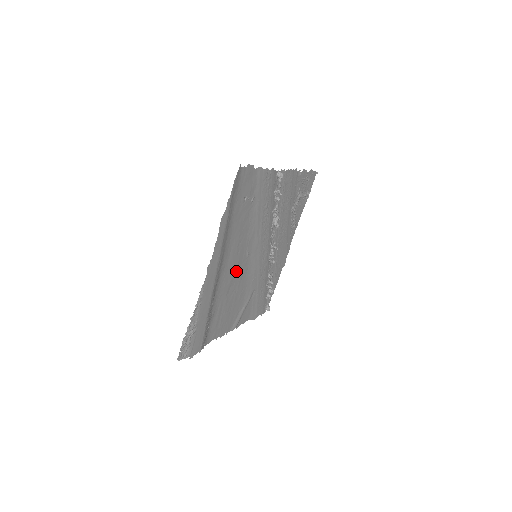
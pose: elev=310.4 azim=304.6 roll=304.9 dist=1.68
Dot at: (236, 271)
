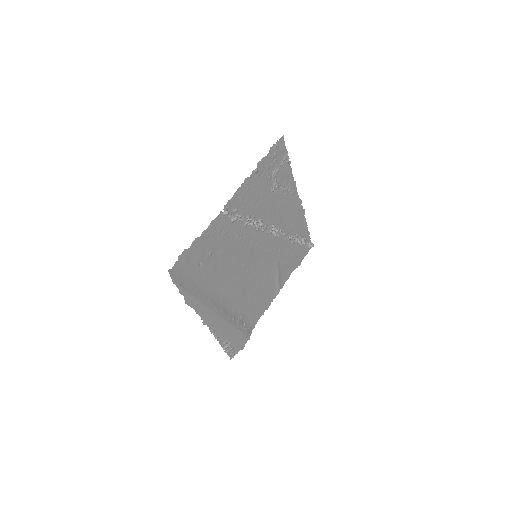
Dot at: (242, 283)
